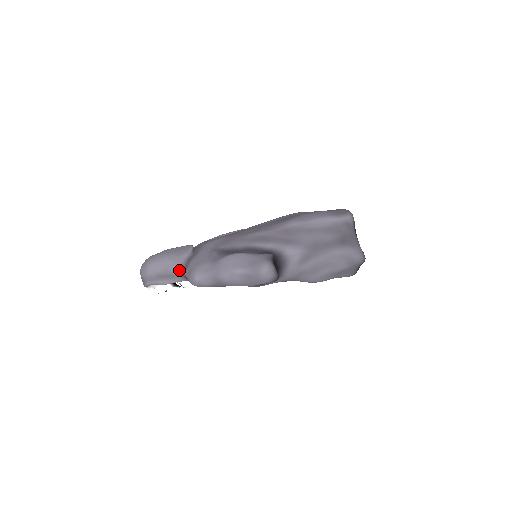
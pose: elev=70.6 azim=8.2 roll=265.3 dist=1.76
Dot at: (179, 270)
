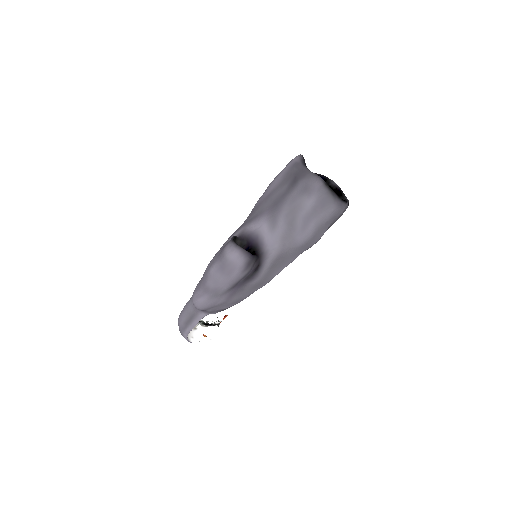
Dot at: occluded
